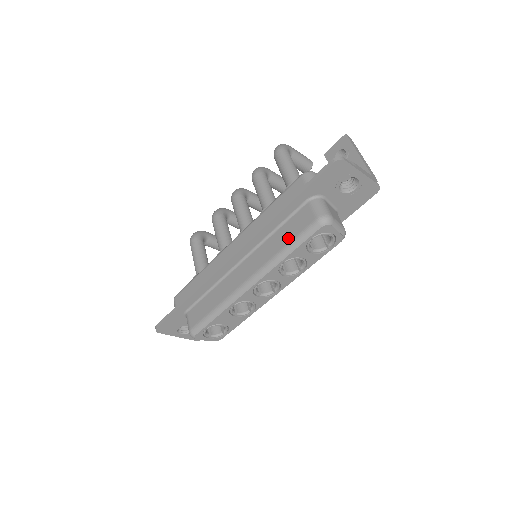
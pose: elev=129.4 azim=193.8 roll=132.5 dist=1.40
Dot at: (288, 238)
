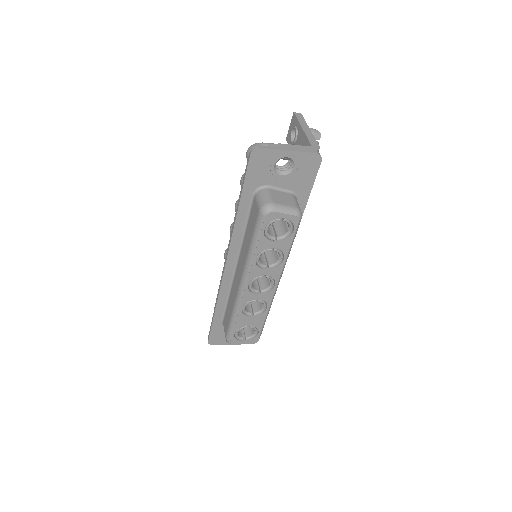
Dot at: (250, 235)
